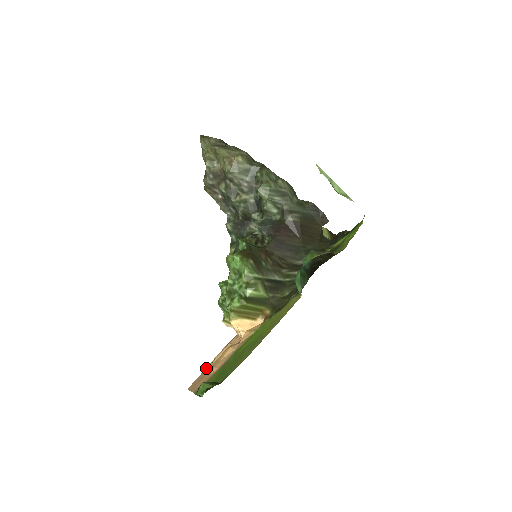
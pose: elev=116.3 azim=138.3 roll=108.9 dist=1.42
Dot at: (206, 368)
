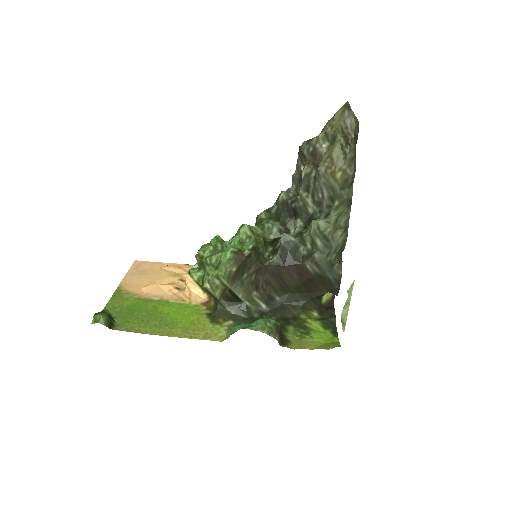
Dot at: (159, 263)
